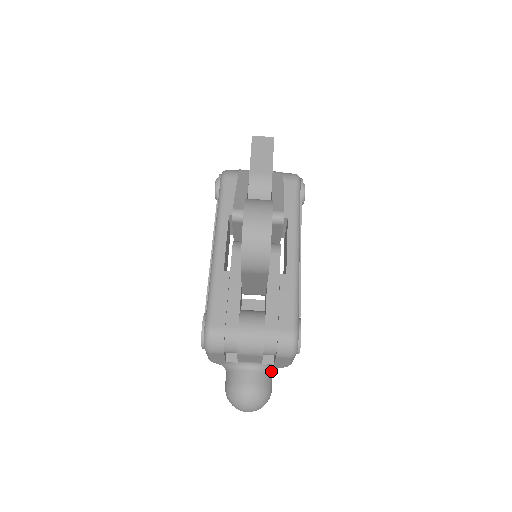
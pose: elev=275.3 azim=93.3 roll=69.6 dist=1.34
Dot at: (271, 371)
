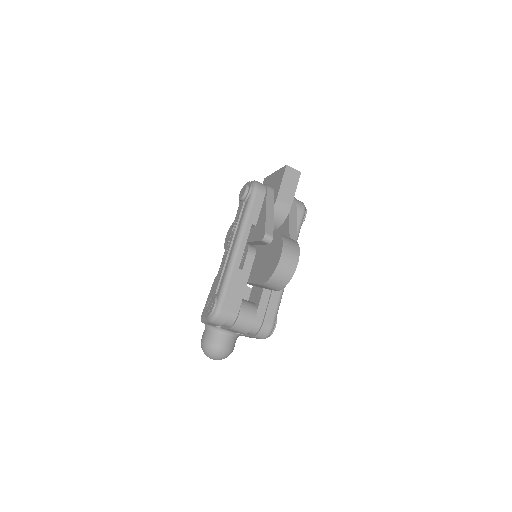
Dot at: occluded
